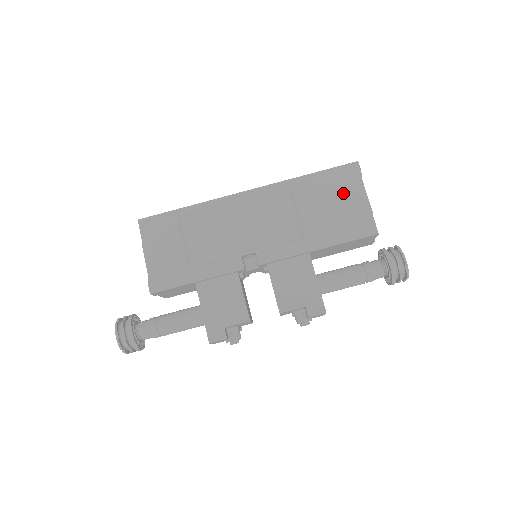
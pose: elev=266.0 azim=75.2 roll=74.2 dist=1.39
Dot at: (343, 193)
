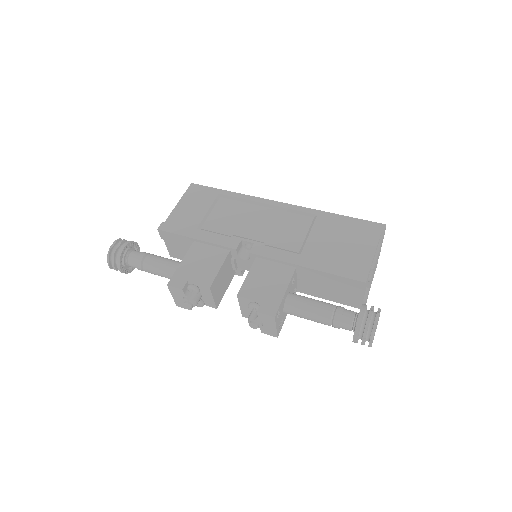
Dot at: (357, 239)
